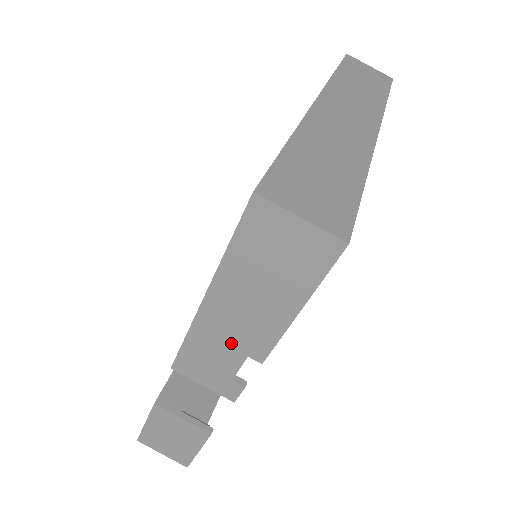
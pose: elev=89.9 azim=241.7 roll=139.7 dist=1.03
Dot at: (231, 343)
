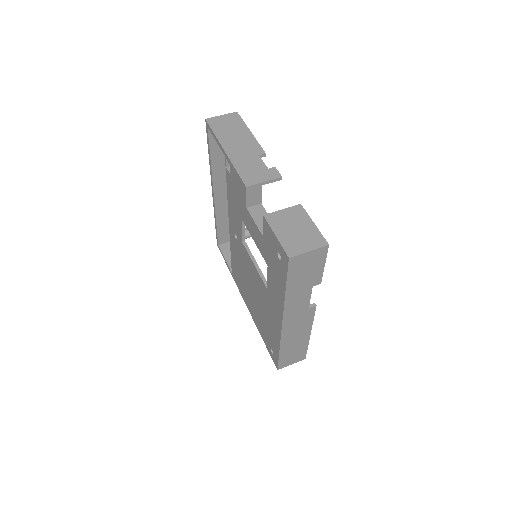
Dot at: (249, 156)
